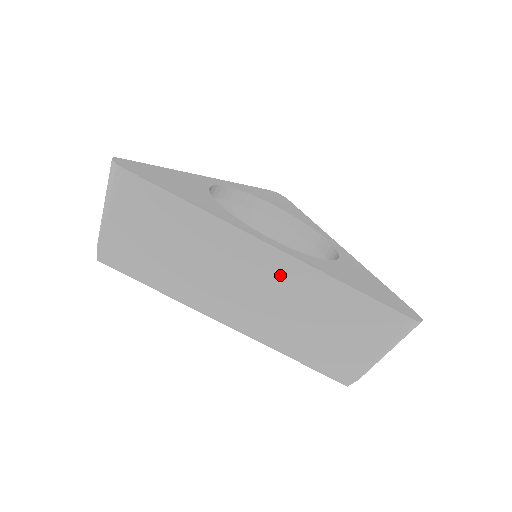
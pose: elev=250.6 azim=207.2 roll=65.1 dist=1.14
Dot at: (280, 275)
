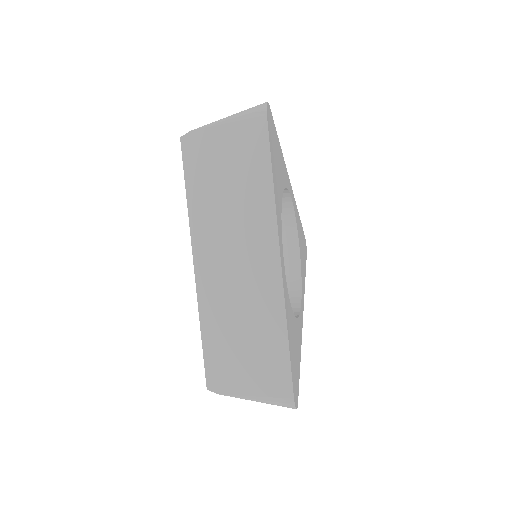
Dot at: (262, 281)
